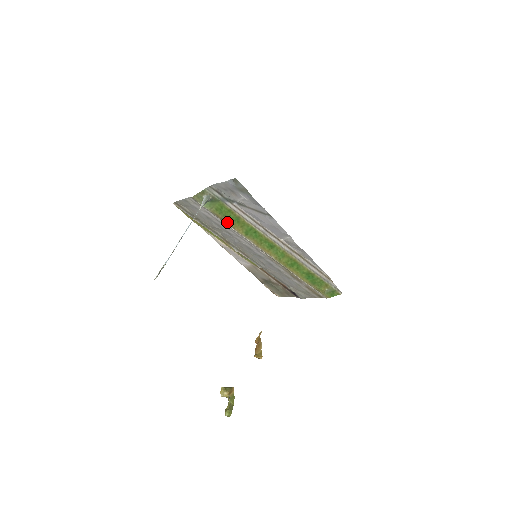
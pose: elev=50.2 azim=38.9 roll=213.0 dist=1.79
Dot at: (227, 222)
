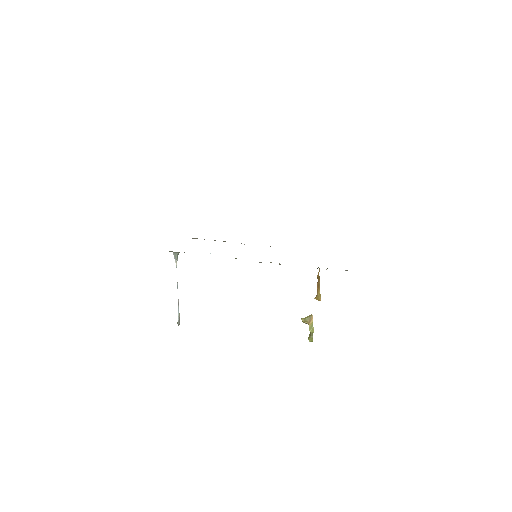
Dot at: occluded
